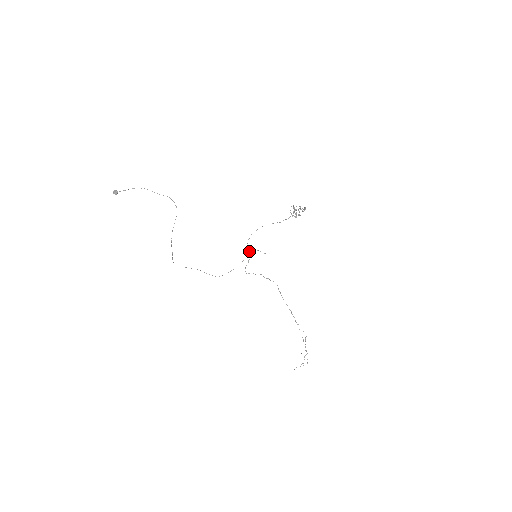
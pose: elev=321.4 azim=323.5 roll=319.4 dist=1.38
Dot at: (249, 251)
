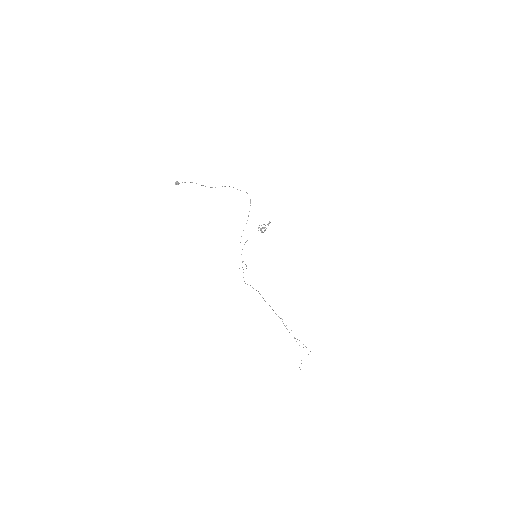
Dot at: occluded
